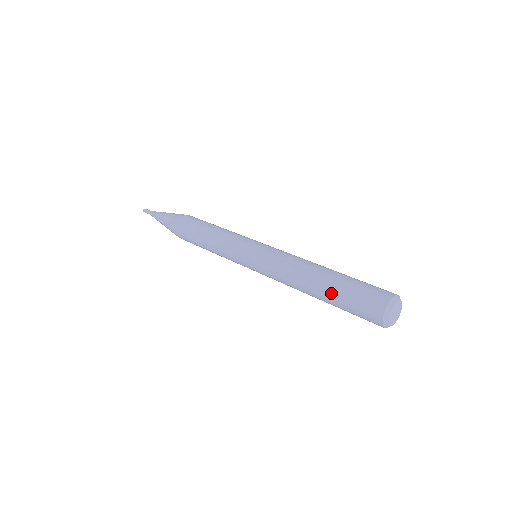
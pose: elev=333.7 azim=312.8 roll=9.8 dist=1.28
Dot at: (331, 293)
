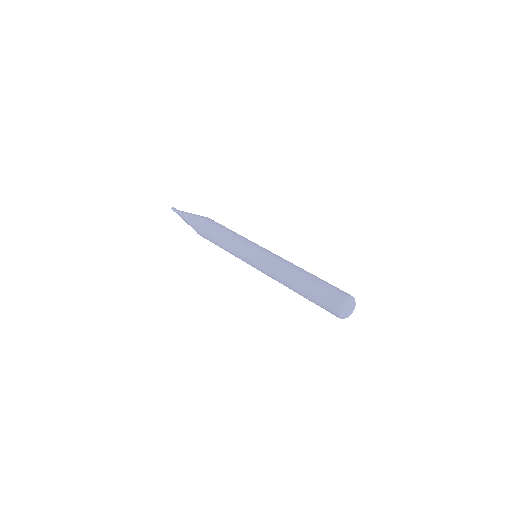
Dot at: (308, 286)
